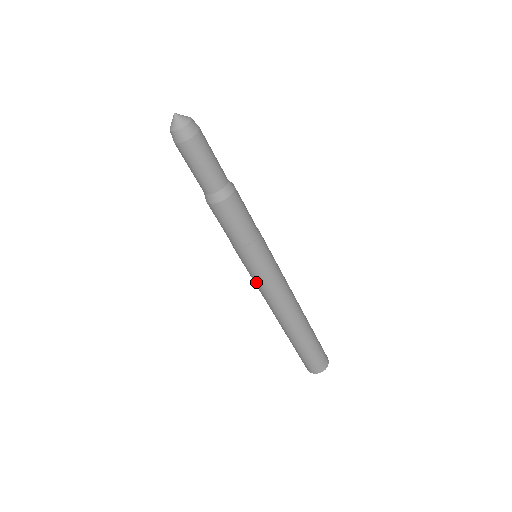
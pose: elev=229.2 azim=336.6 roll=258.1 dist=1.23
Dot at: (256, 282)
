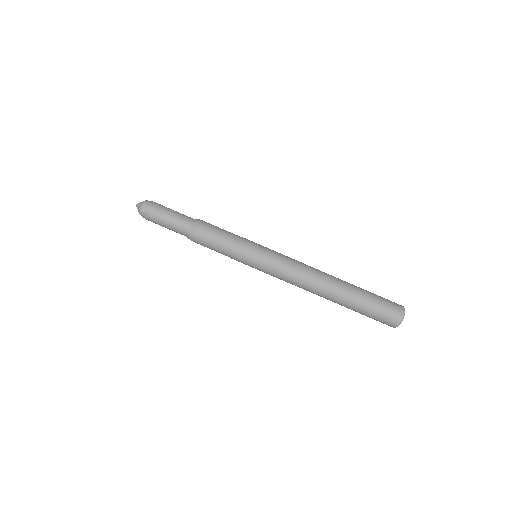
Dot at: (271, 271)
